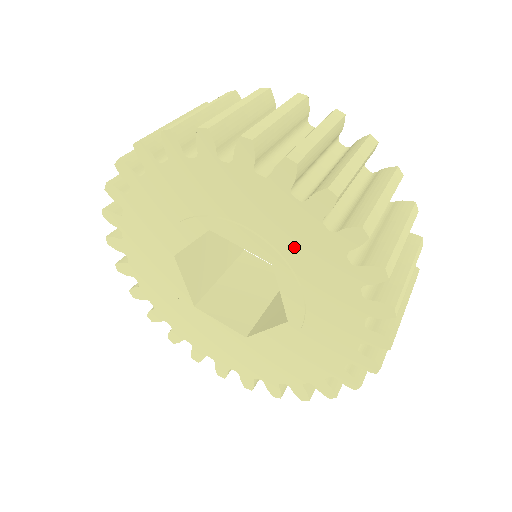
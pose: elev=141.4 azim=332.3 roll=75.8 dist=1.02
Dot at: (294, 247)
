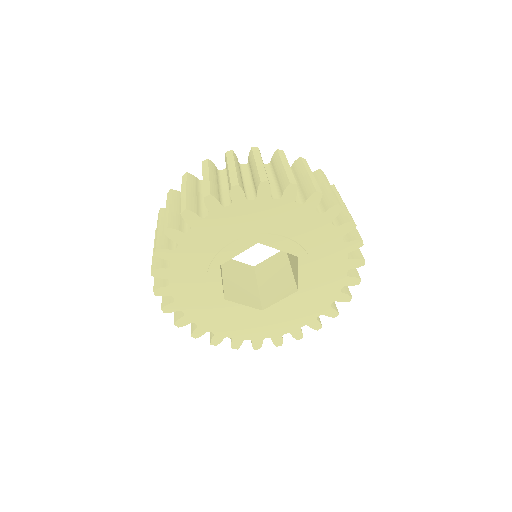
Dot at: (254, 224)
